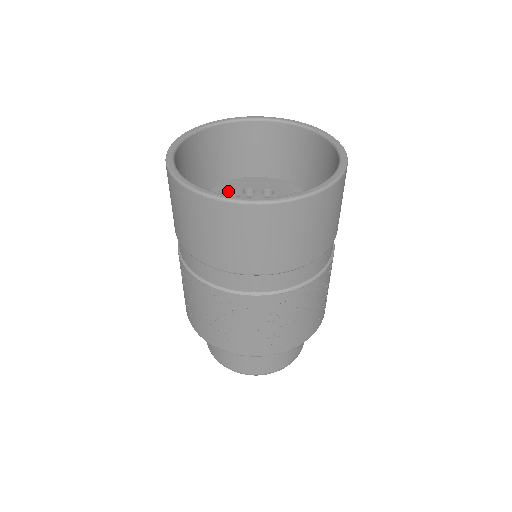
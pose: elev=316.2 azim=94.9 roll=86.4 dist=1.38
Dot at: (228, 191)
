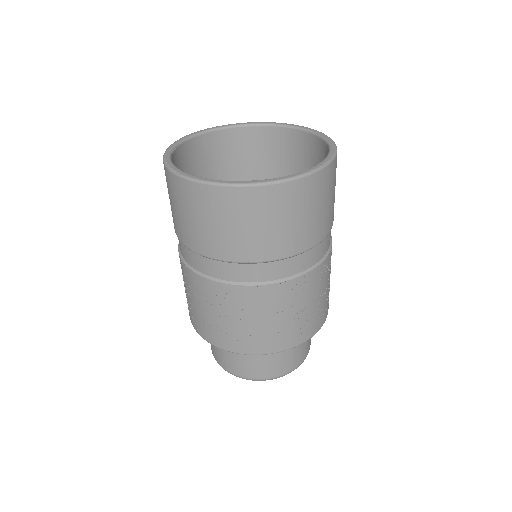
Dot at: occluded
